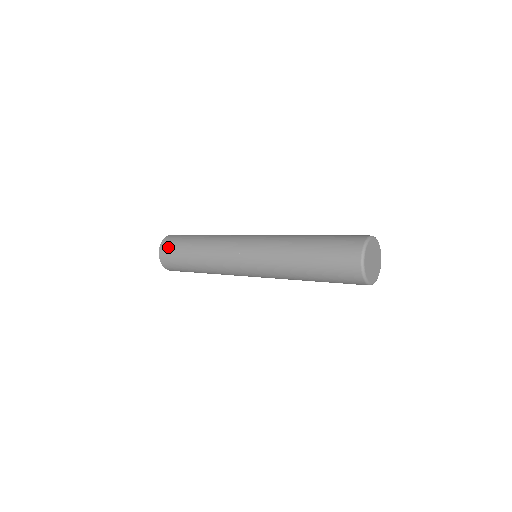
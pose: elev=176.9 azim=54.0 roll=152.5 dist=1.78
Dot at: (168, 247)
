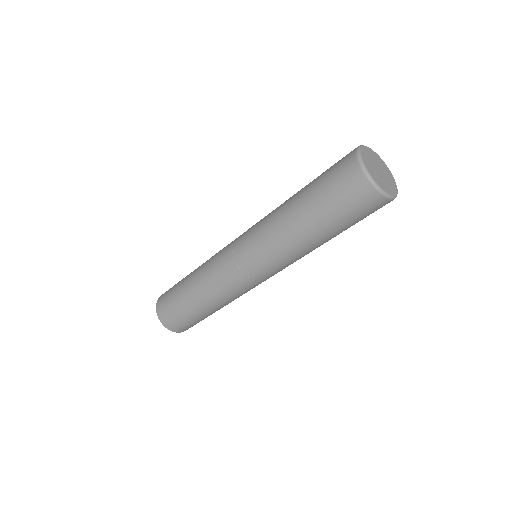
Dot at: (166, 311)
